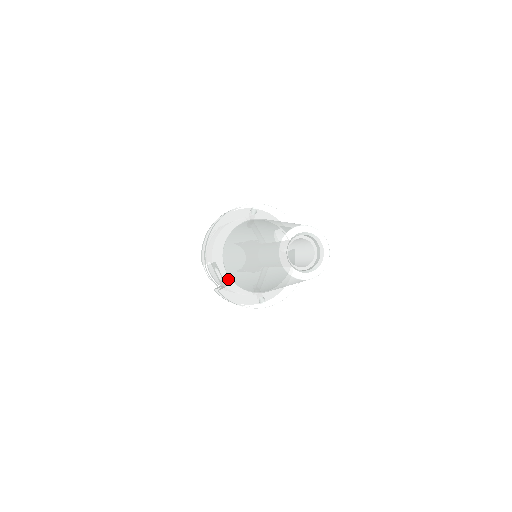
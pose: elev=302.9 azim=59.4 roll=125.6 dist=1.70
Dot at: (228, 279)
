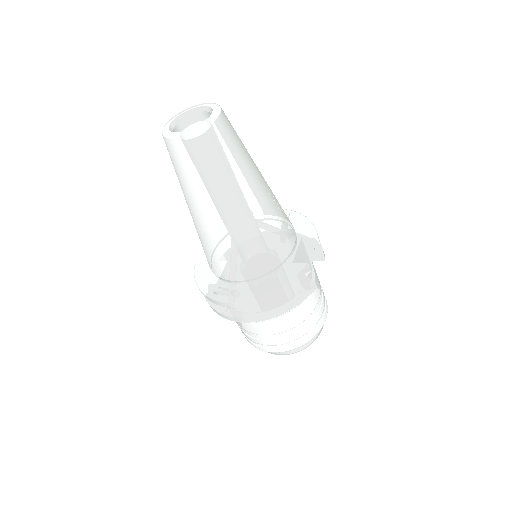
Dot at: occluded
